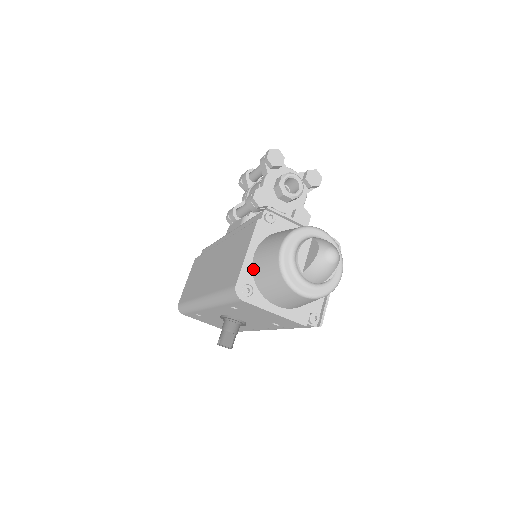
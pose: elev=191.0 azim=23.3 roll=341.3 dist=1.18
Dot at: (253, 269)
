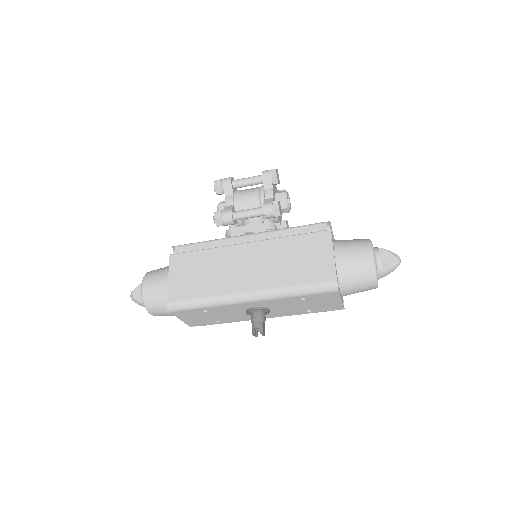
Dot at: (338, 267)
